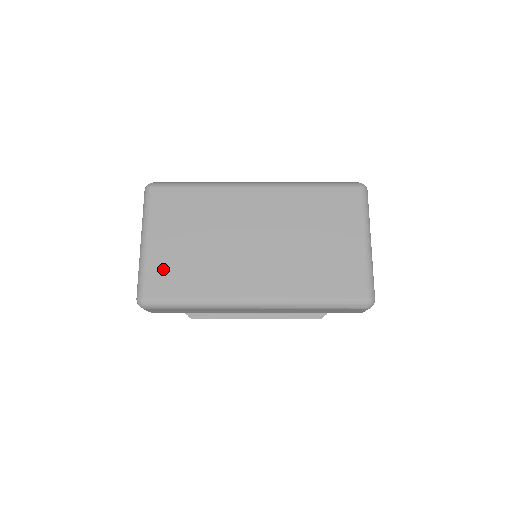
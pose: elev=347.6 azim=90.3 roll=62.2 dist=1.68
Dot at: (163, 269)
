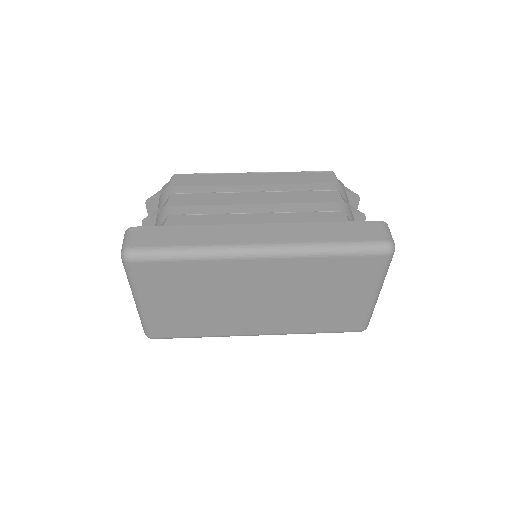
Dot at: (165, 322)
